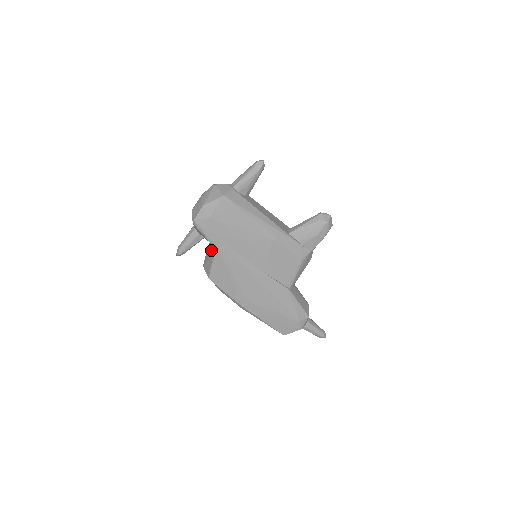
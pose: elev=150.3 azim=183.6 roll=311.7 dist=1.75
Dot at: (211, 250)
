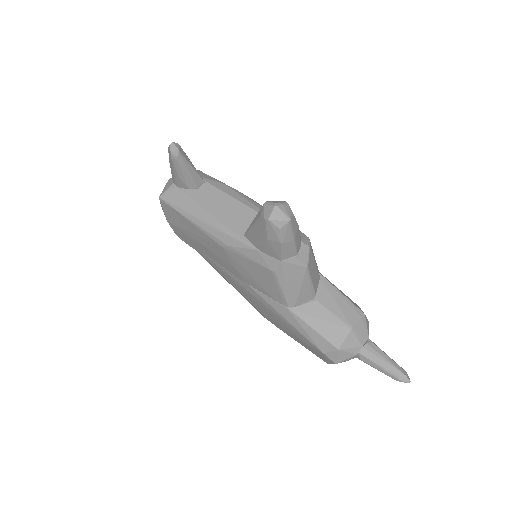
Dot at: occluded
